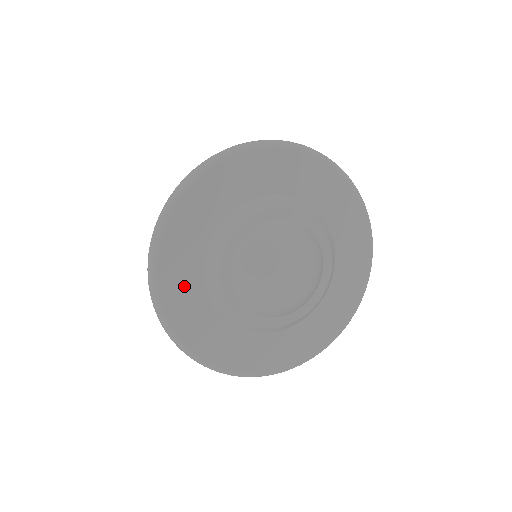
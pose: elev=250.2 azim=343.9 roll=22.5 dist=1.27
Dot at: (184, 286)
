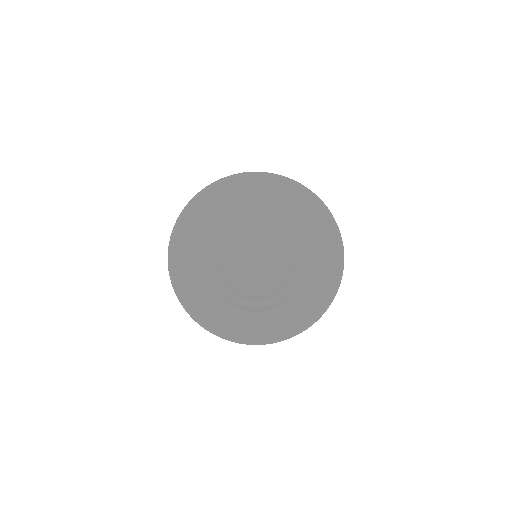
Dot at: (224, 318)
